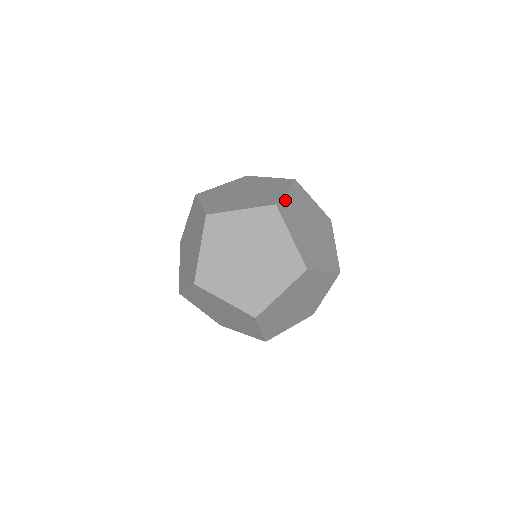
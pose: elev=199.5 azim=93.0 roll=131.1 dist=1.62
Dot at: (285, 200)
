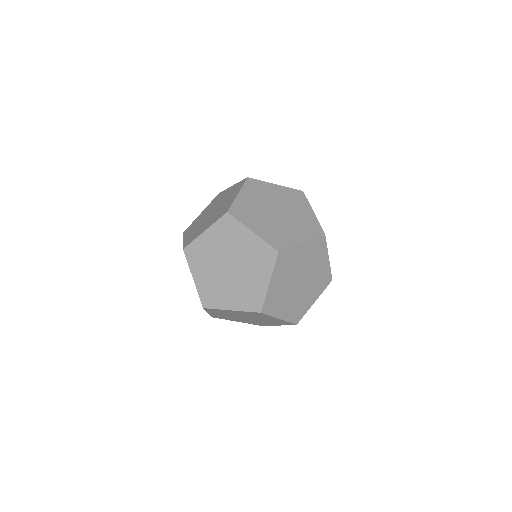
Dot at: occluded
